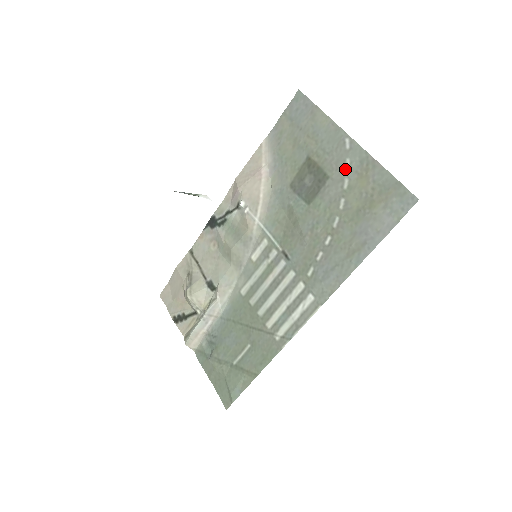
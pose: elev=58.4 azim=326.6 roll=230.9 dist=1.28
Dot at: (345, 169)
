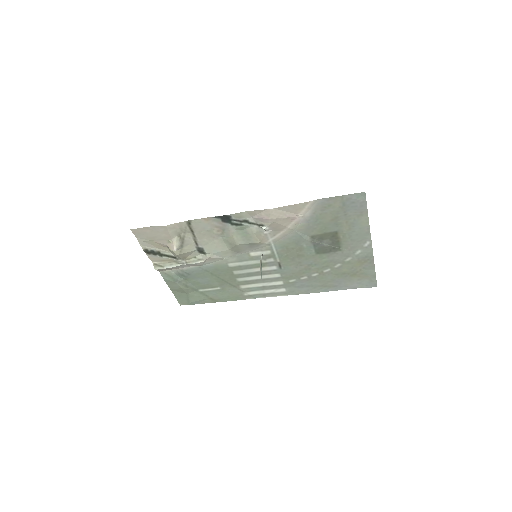
Dot at: (354, 254)
